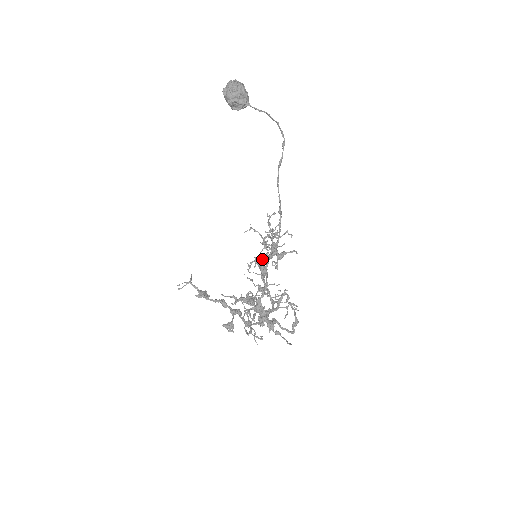
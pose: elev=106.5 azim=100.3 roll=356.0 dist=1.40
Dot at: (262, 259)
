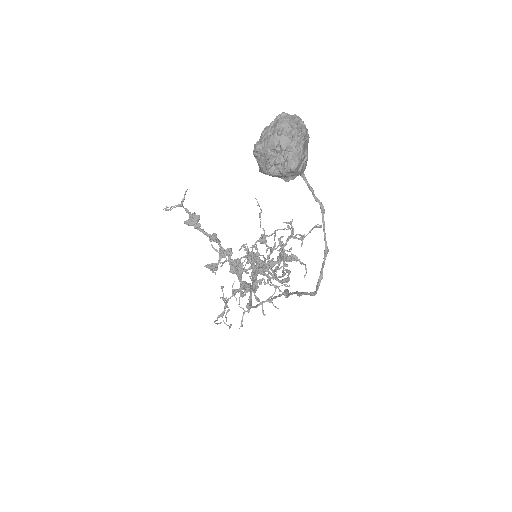
Dot at: occluded
